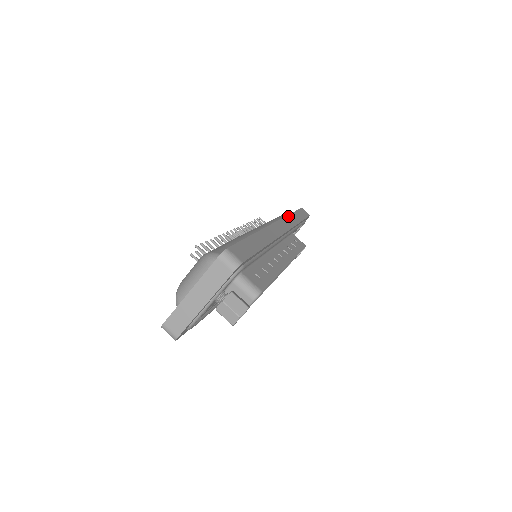
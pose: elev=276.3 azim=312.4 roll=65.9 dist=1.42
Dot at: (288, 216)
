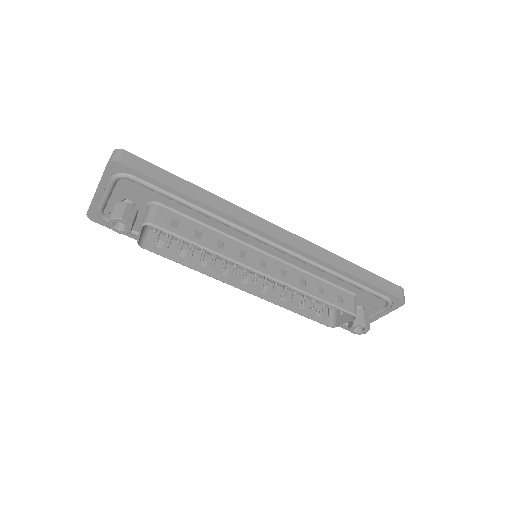
Dot at: (330, 252)
